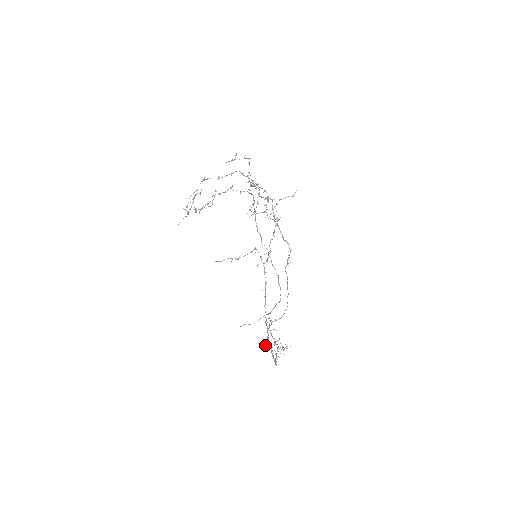
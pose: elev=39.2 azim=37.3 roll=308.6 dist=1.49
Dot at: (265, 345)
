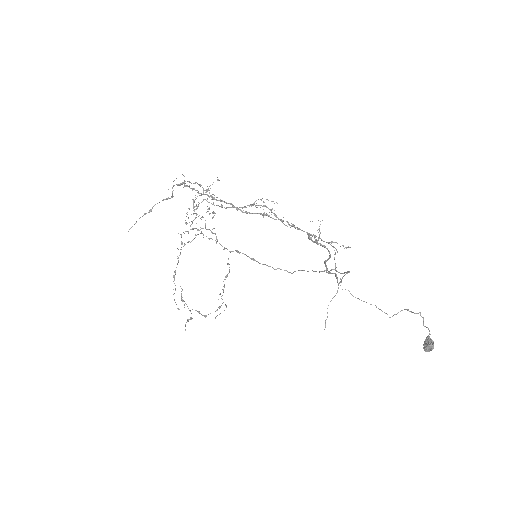
Dot at: (423, 345)
